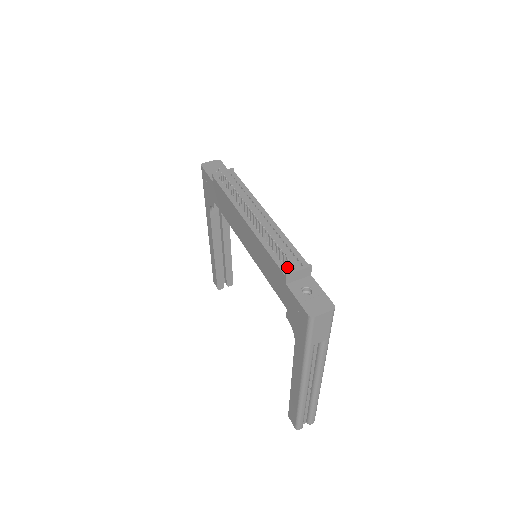
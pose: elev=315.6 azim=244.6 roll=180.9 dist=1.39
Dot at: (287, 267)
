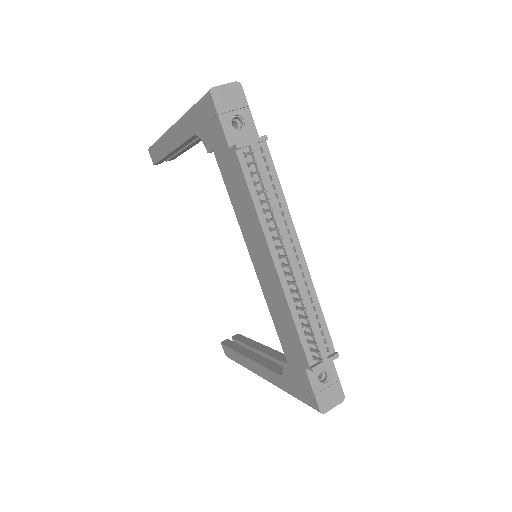
Dot at: (315, 360)
